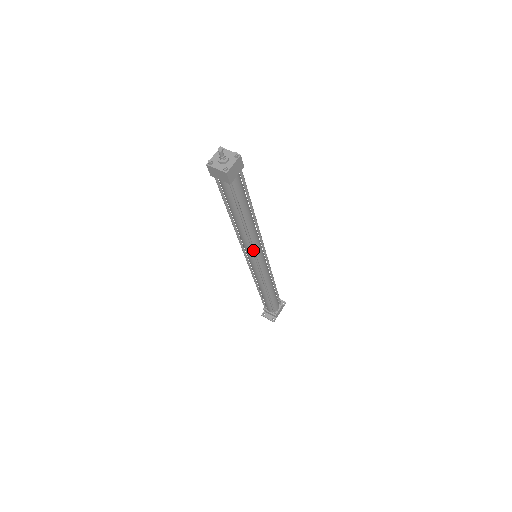
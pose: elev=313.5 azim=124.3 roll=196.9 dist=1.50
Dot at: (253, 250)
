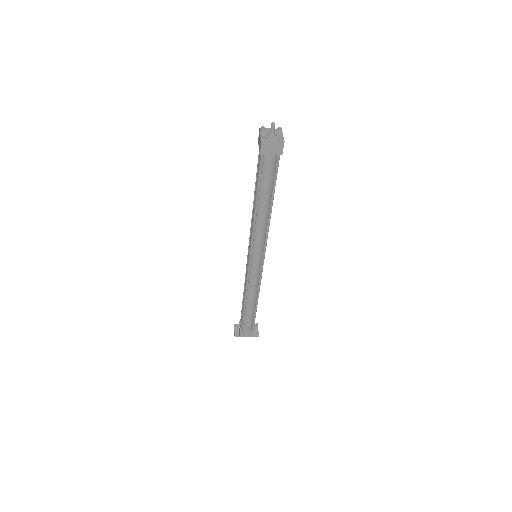
Dot at: (252, 241)
